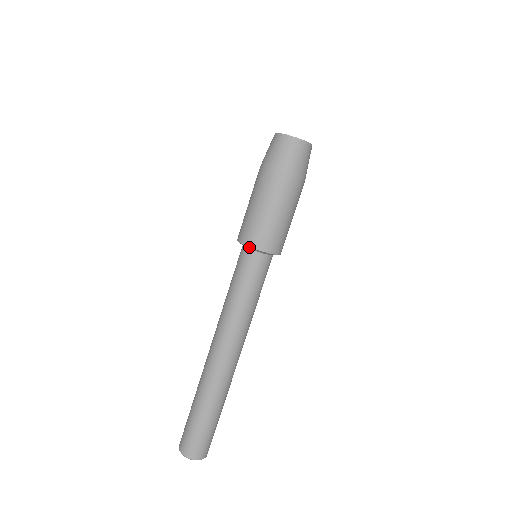
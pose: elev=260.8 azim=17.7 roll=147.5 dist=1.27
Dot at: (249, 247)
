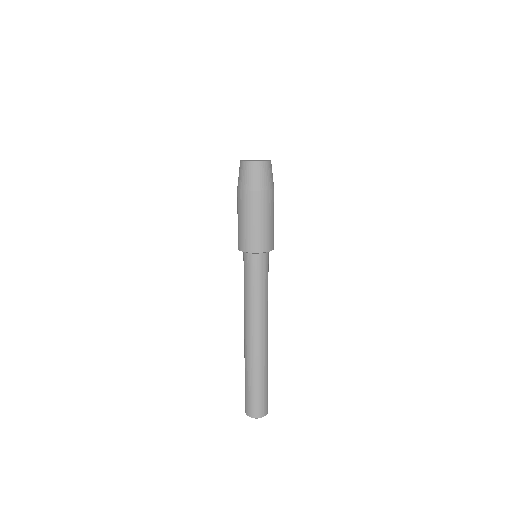
Dot at: occluded
